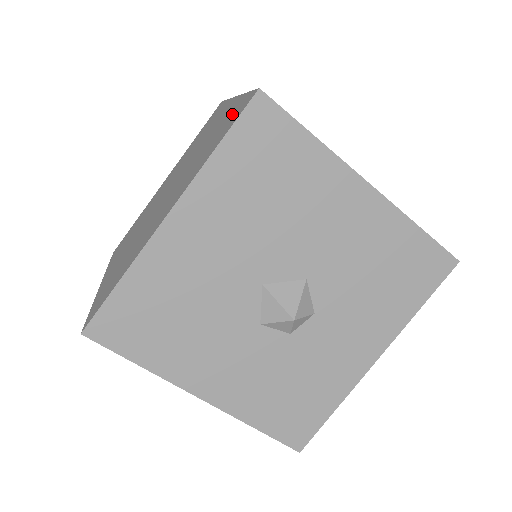
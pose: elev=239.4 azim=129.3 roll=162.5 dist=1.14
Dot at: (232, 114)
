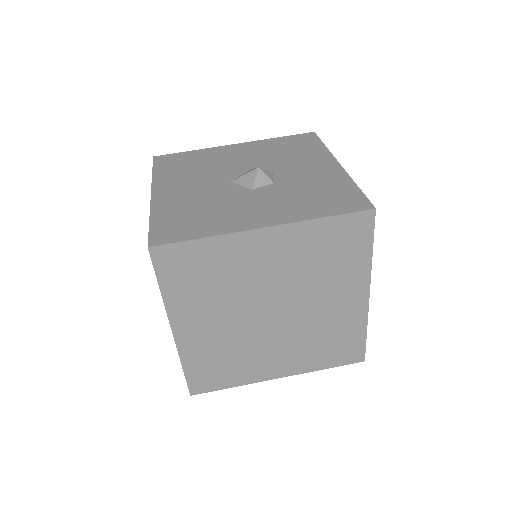
Dot at: occluded
